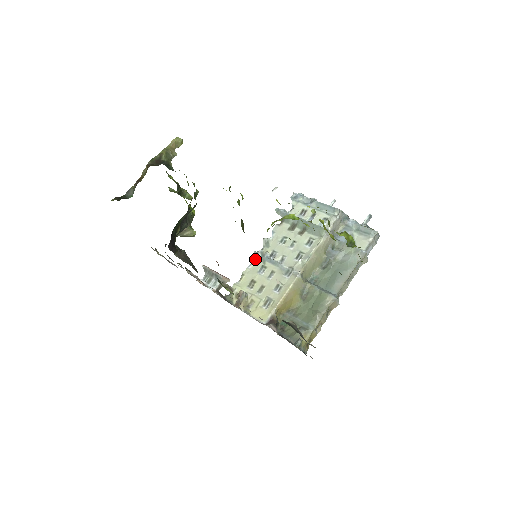
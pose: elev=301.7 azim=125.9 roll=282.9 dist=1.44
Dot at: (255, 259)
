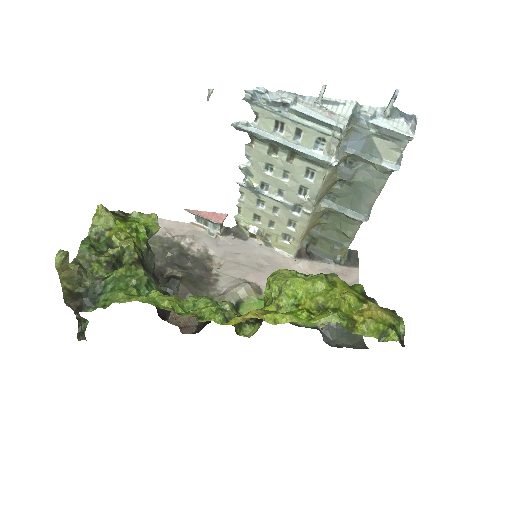
Dot at: (243, 191)
